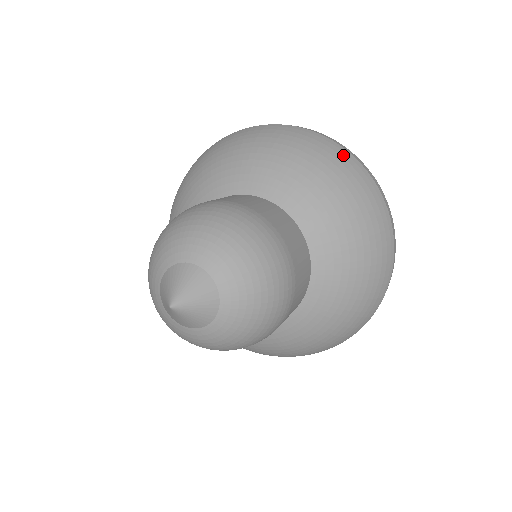
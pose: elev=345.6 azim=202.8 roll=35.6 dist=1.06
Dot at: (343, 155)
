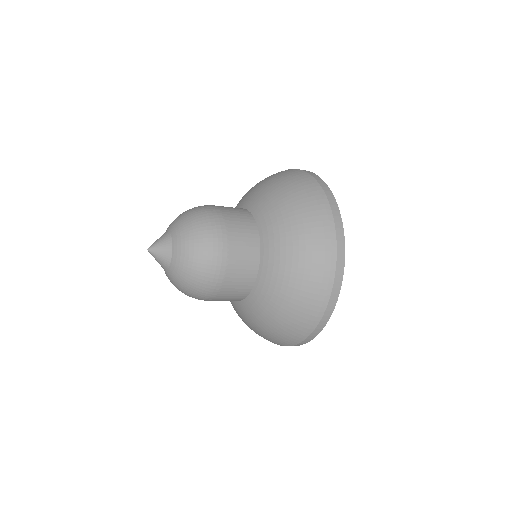
Dot at: occluded
